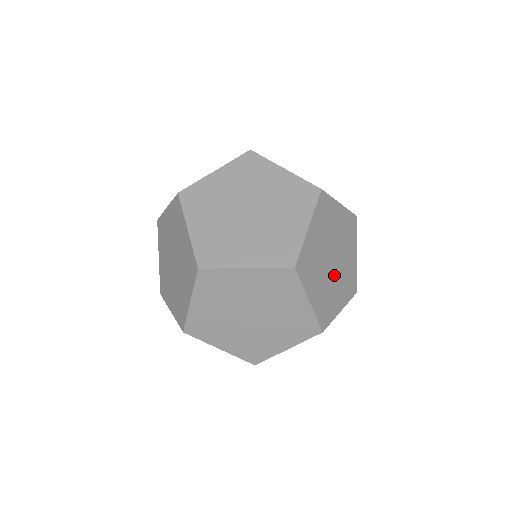
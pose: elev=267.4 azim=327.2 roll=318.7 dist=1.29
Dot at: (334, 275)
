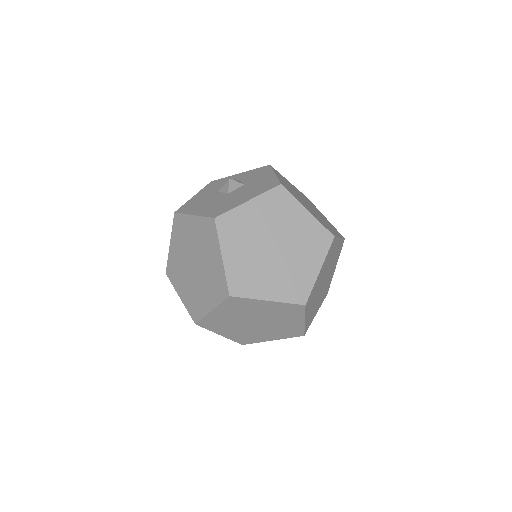
Dot at: (259, 328)
